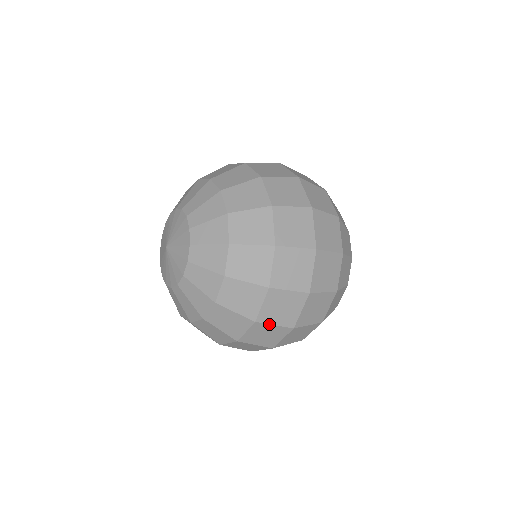
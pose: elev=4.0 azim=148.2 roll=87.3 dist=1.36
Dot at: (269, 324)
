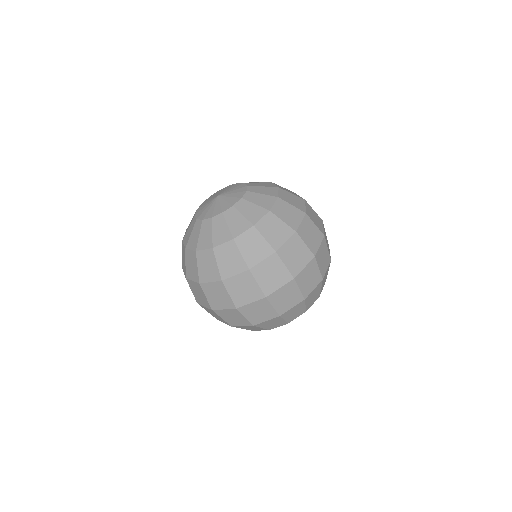
Dot at: (204, 293)
